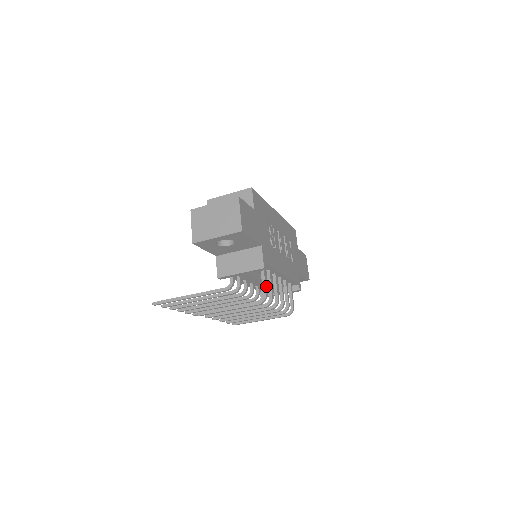
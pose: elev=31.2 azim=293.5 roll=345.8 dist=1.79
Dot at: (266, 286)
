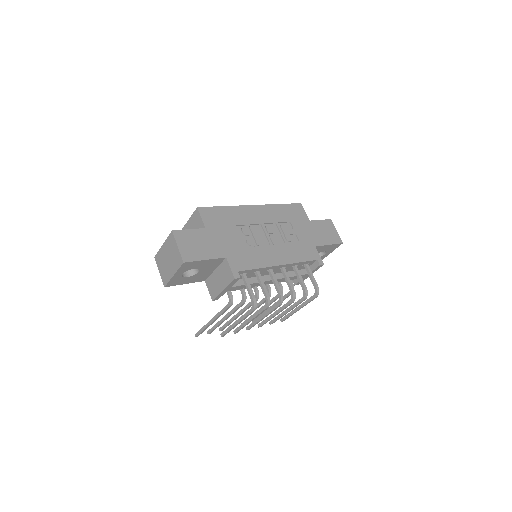
Dot at: (252, 291)
